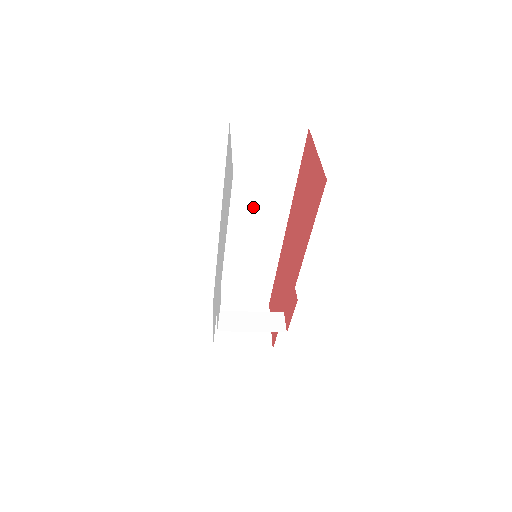
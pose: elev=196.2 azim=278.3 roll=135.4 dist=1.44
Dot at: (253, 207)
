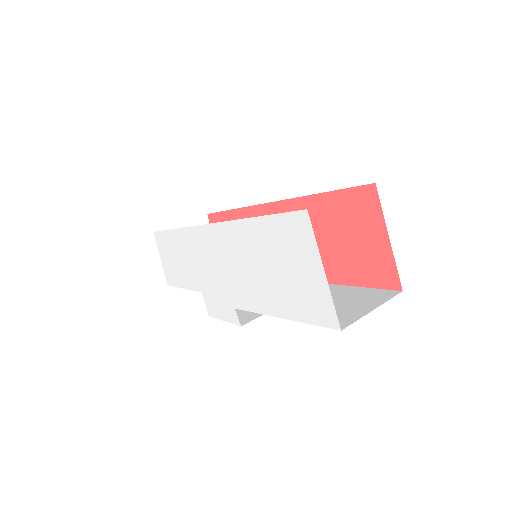
Dot at: occluded
